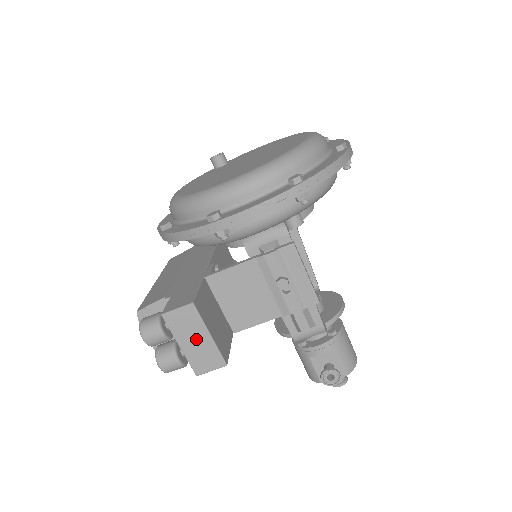
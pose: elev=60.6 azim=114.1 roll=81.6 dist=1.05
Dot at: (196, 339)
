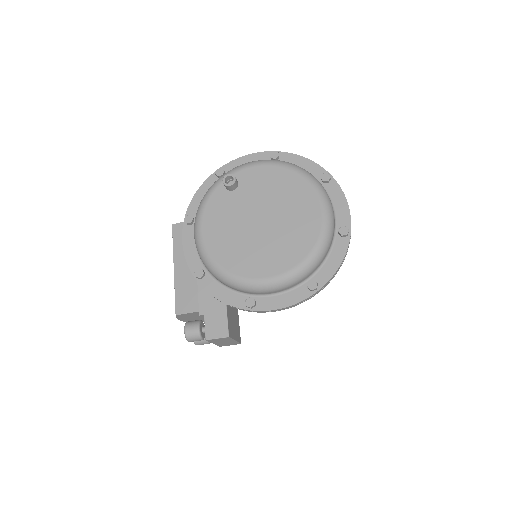
Dot at: (225, 342)
